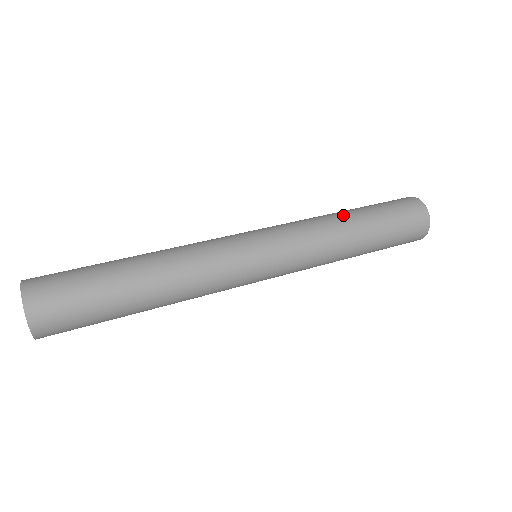
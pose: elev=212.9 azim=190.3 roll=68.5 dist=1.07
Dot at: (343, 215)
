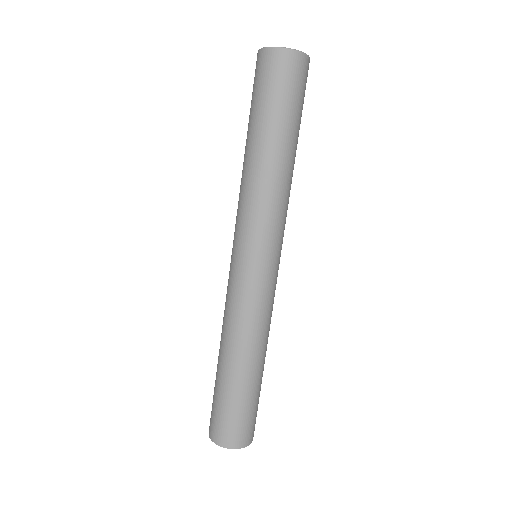
Dot at: (286, 162)
